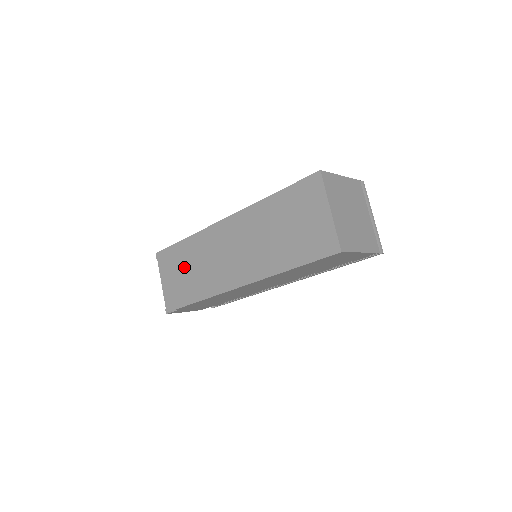
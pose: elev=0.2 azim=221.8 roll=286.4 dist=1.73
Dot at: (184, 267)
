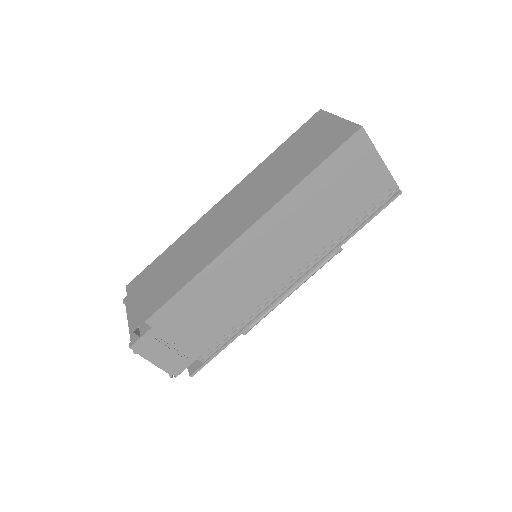
Dot at: (166, 269)
